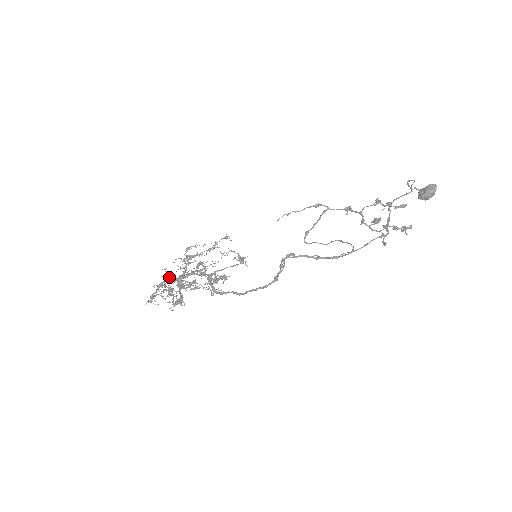
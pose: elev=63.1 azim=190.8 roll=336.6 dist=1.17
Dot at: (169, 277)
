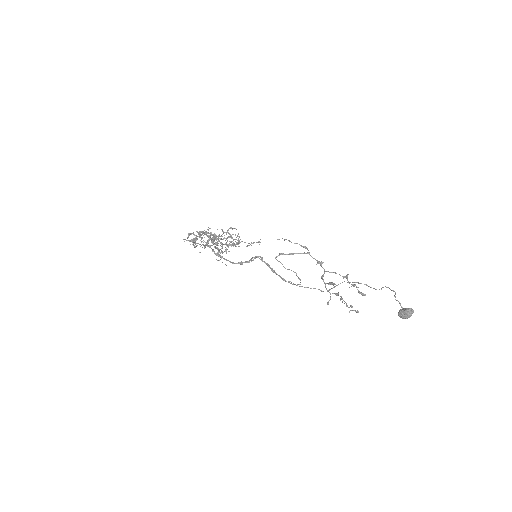
Dot at: (209, 236)
